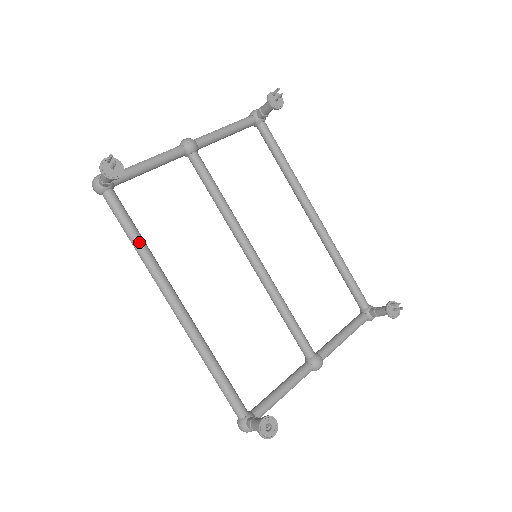
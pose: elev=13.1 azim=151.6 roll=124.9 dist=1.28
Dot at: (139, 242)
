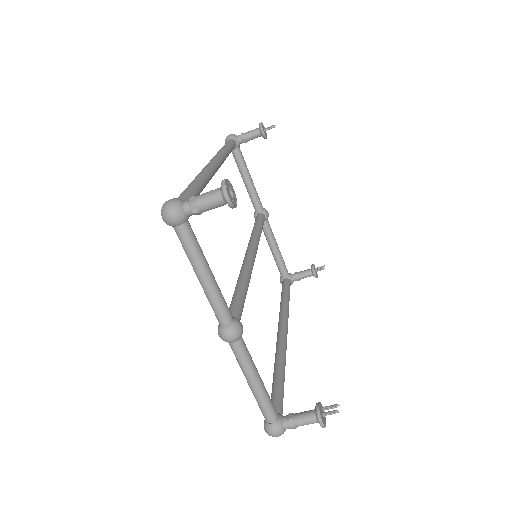
Dot at: (228, 150)
